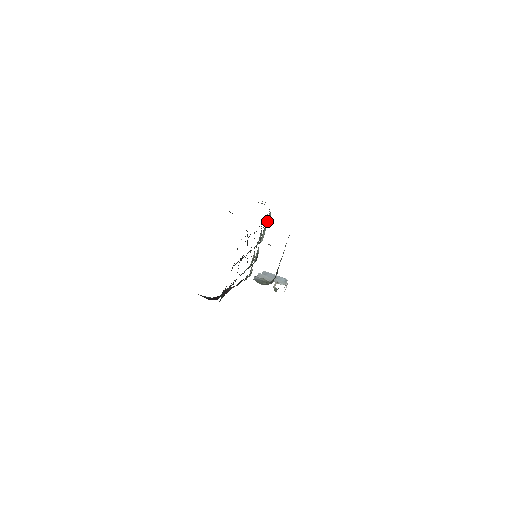
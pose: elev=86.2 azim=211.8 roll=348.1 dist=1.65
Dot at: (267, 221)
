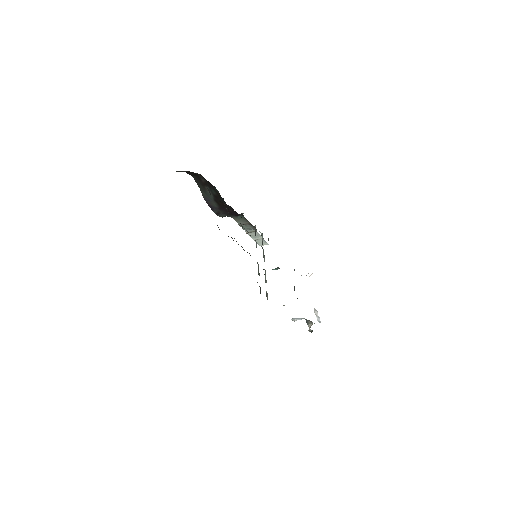
Dot at: (262, 242)
